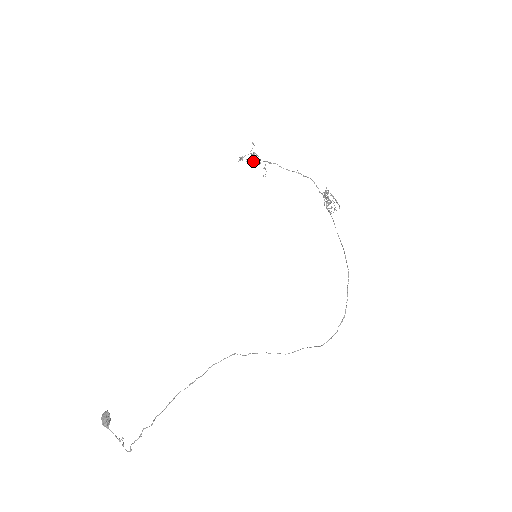
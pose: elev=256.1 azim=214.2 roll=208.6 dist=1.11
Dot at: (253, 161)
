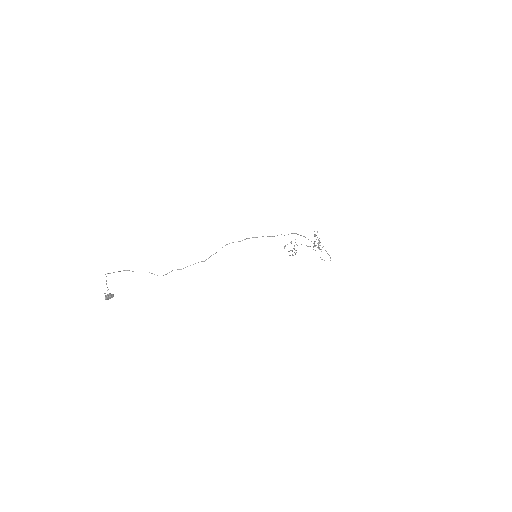
Dot at: occluded
